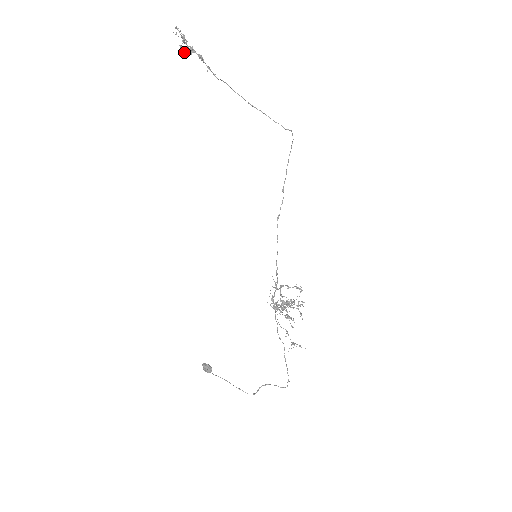
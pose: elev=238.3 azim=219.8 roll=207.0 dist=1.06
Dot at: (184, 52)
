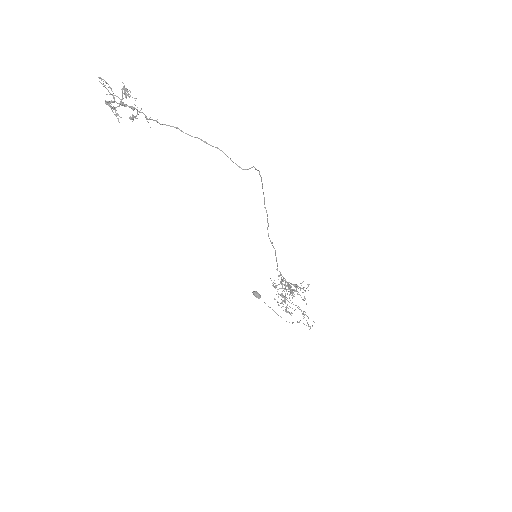
Dot at: (115, 112)
